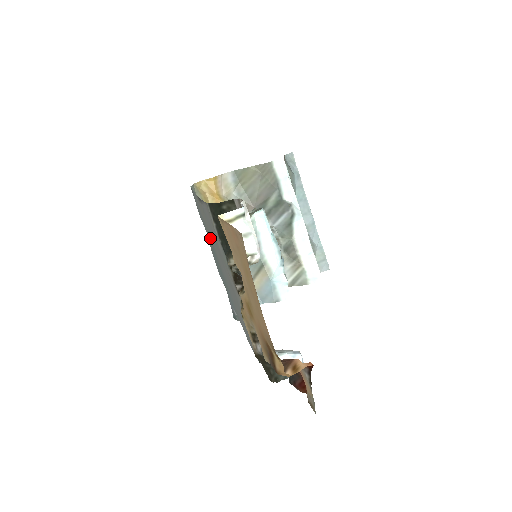
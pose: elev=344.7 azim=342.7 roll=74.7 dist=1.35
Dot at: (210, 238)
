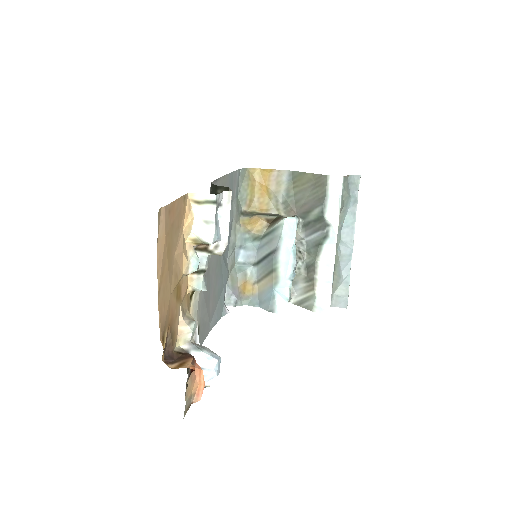
Dot at: occluded
